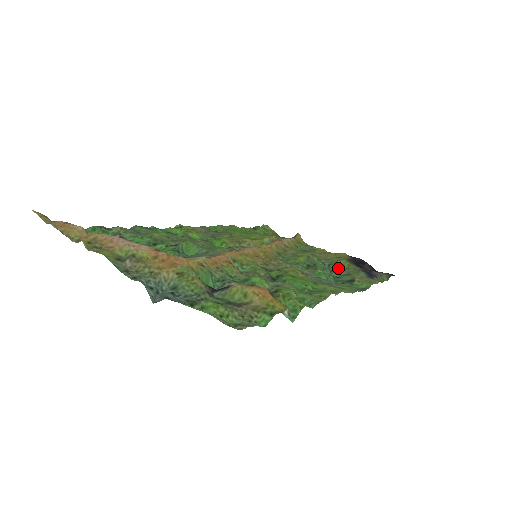
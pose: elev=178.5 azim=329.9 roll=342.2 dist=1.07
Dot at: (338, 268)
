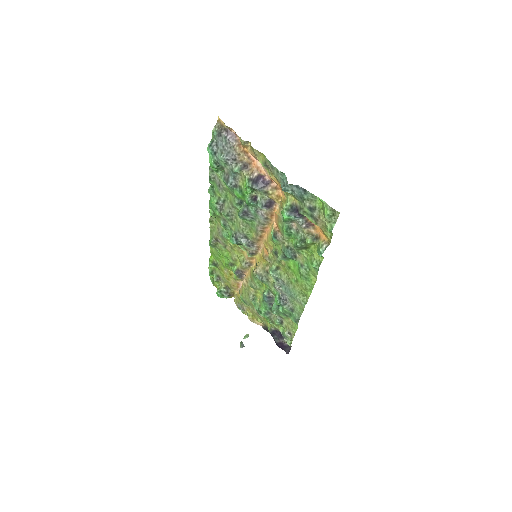
Dot at: (267, 319)
